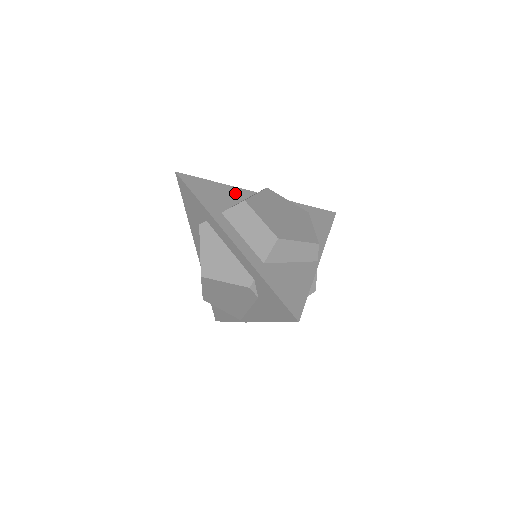
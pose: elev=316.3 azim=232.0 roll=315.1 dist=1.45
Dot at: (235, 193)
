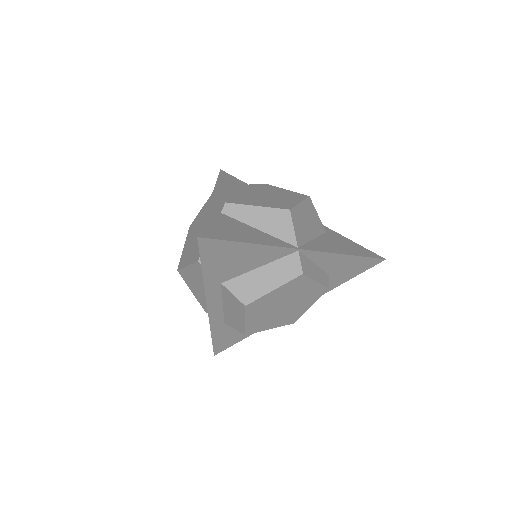
Dot at: (265, 256)
